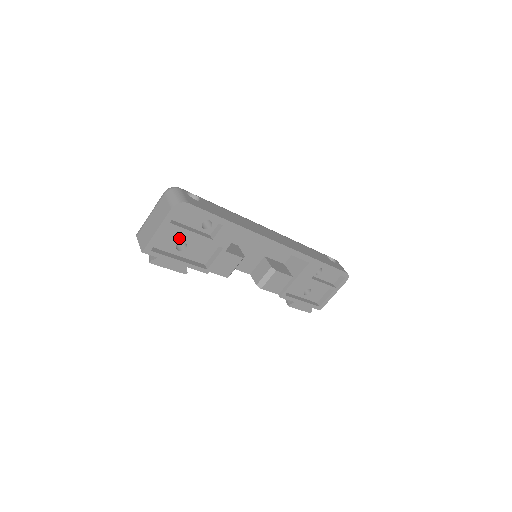
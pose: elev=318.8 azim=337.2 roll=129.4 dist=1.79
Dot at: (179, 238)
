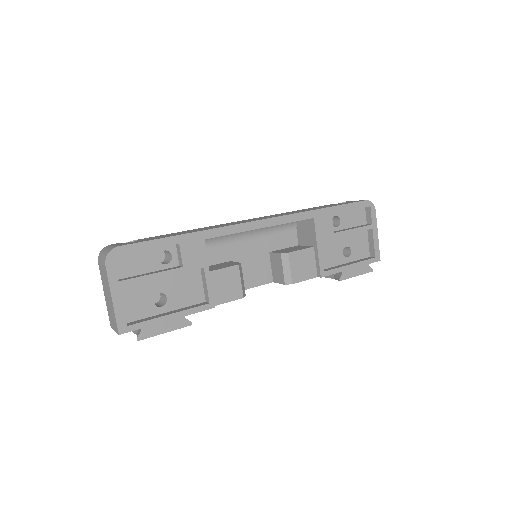
Dot at: (149, 293)
